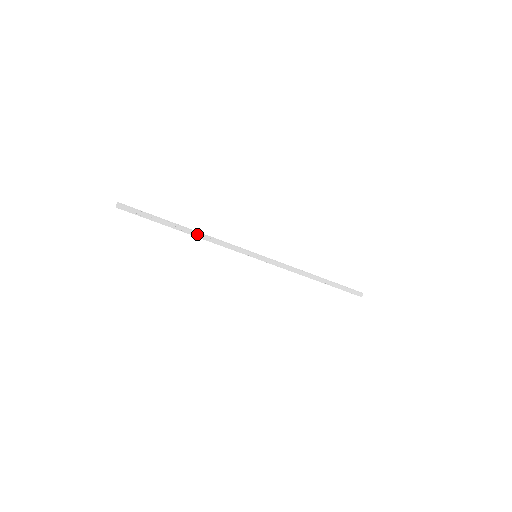
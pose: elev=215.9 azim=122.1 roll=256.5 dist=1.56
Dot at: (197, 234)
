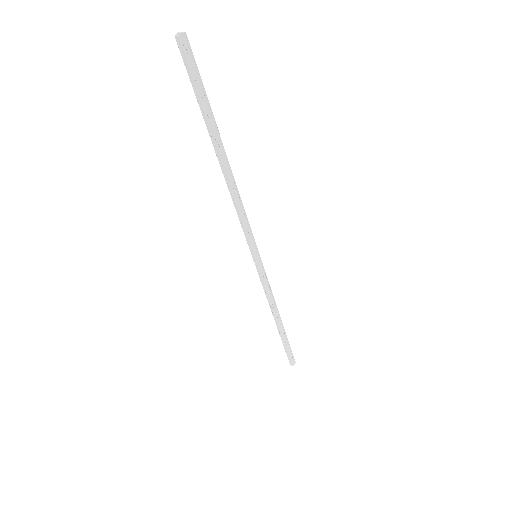
Dot at: (229, 177)
